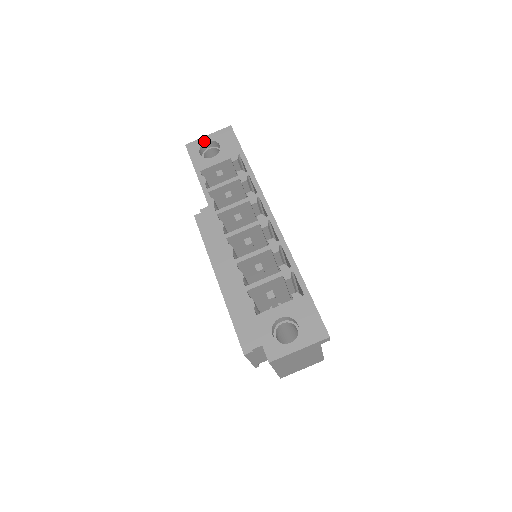
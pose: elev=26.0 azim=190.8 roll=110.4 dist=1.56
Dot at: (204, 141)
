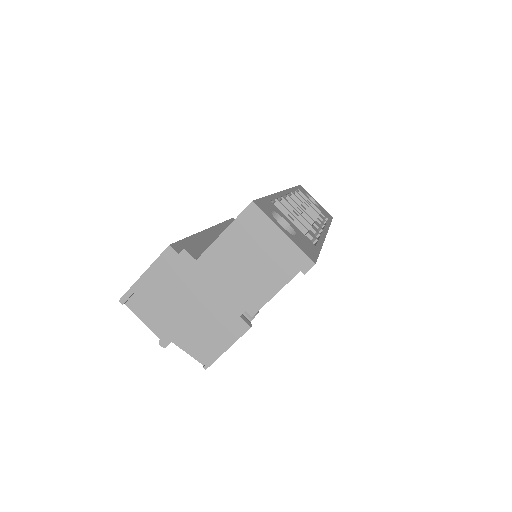
Dot at: (312, 197)
